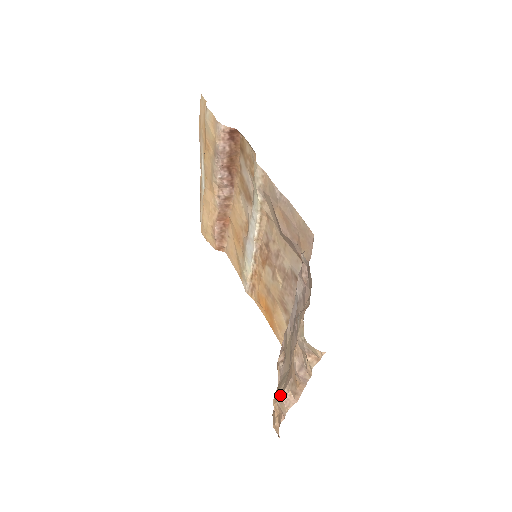
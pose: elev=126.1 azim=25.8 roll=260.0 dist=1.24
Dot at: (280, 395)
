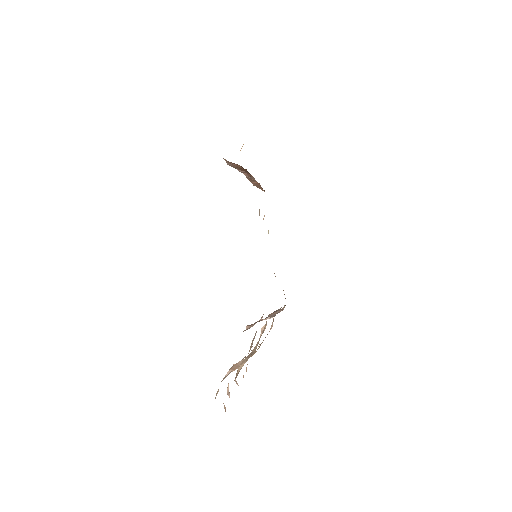
Dot at: (237, 373)
